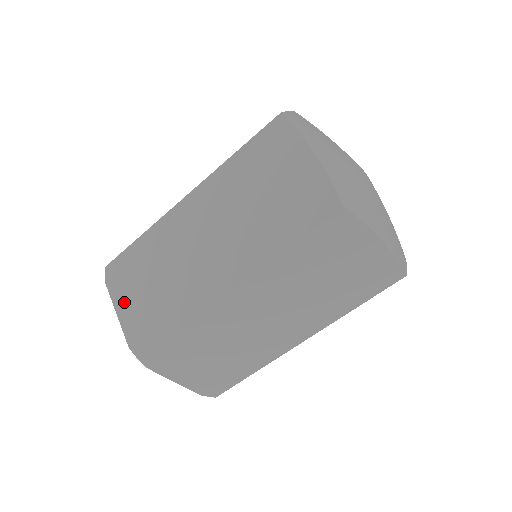
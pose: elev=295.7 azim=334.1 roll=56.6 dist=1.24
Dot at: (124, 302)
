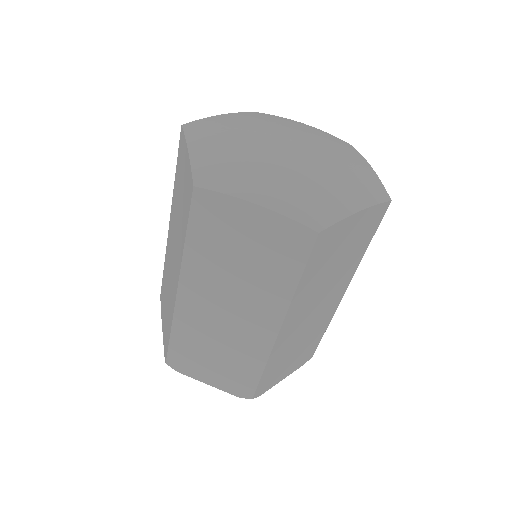
Dot at: (205, 376)
